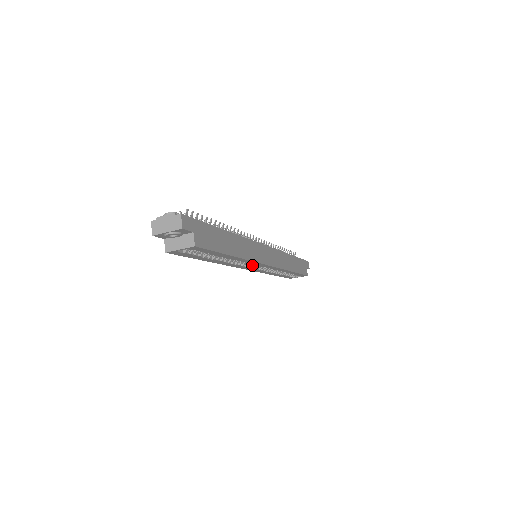
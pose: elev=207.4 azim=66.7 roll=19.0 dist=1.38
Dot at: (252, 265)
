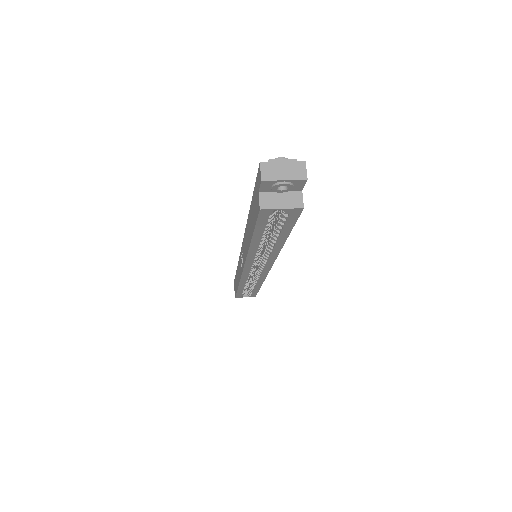
Dot at: occluded
